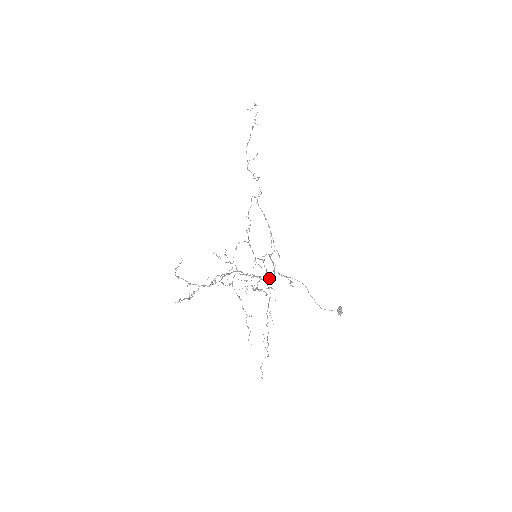
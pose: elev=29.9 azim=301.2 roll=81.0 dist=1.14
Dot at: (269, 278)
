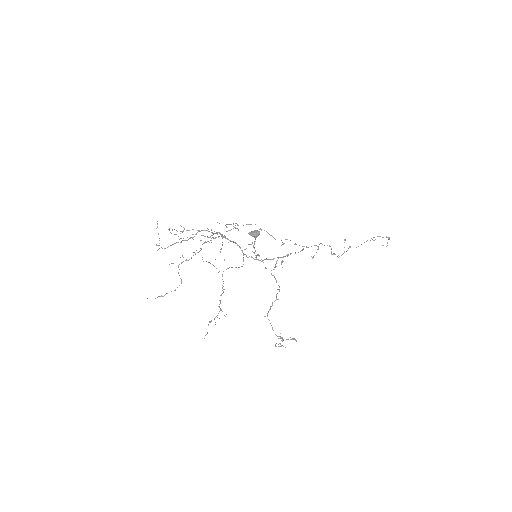
Dot at: (232, 241)
